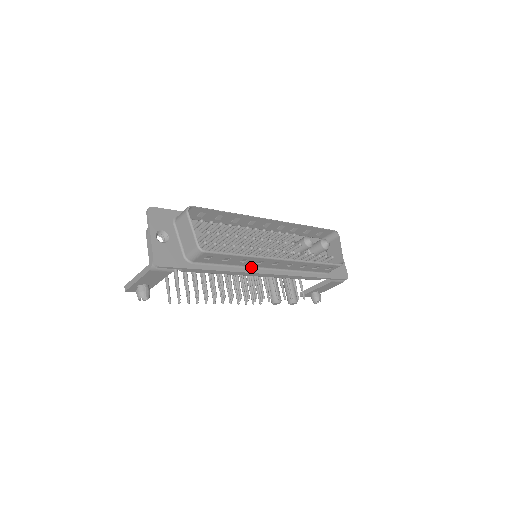
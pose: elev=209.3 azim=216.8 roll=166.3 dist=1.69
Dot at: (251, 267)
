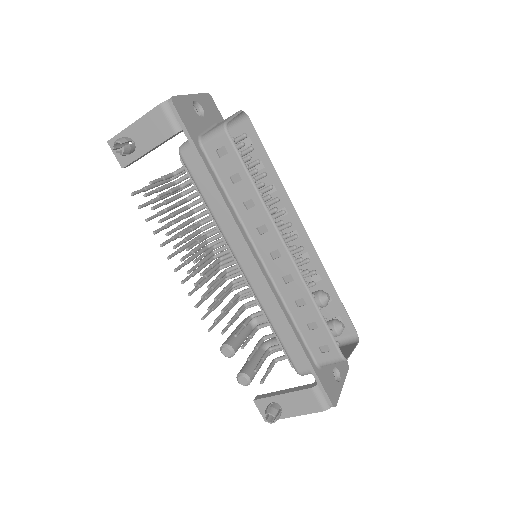
Dot at: (247, 233)
